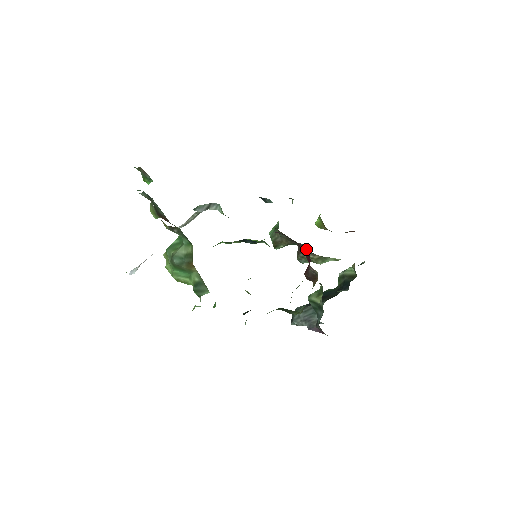
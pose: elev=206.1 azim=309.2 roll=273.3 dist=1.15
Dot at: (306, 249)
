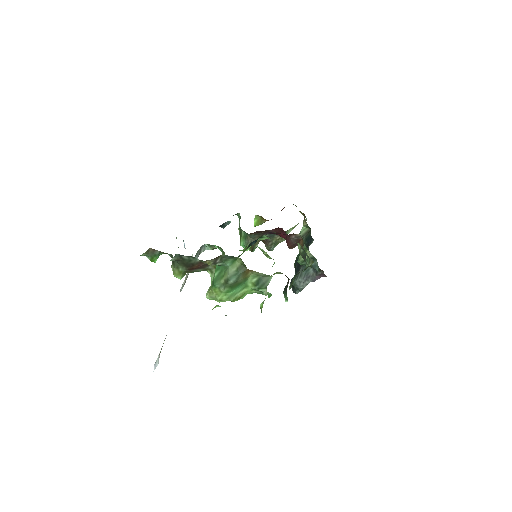
Dot at: (279, 229)
